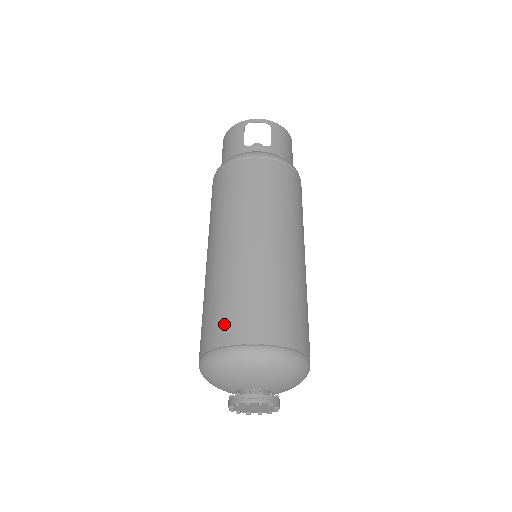
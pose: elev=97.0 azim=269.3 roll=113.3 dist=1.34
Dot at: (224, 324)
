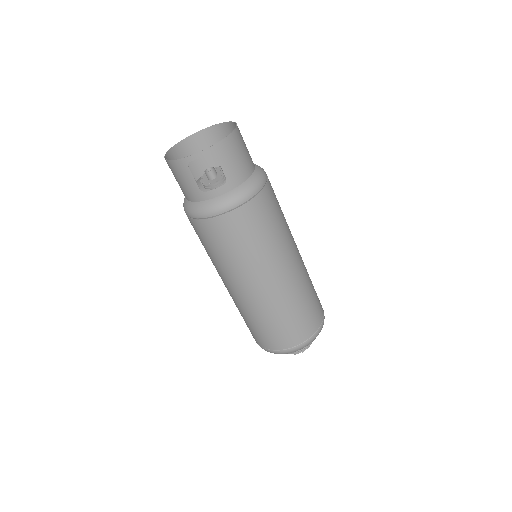
Dot at: (266, 339)
